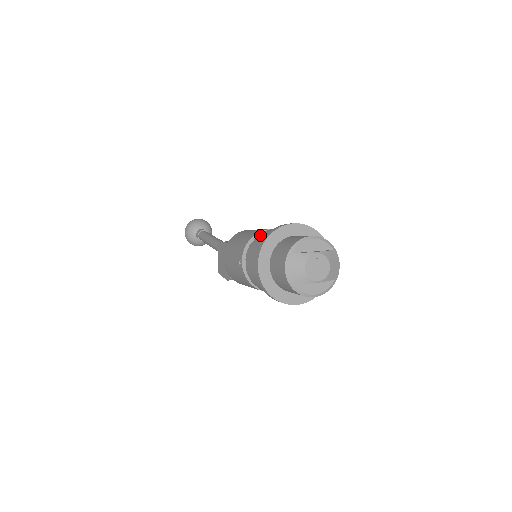
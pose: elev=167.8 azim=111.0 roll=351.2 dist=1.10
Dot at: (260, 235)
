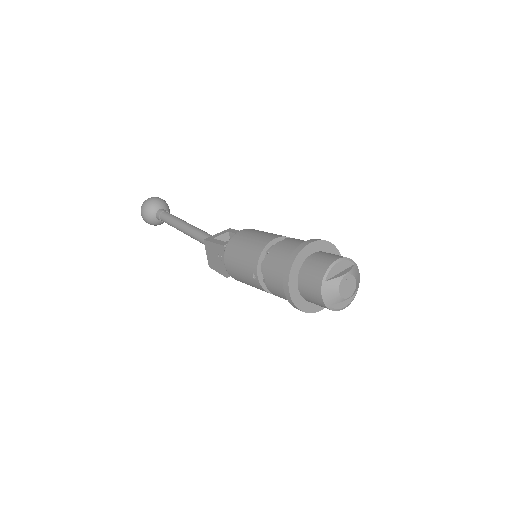
Dot at: (273, 252)
